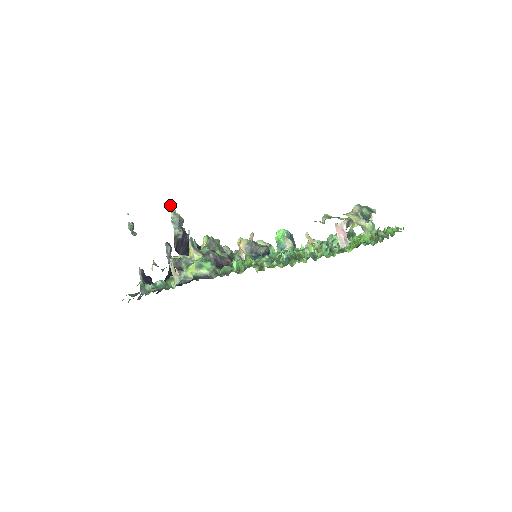
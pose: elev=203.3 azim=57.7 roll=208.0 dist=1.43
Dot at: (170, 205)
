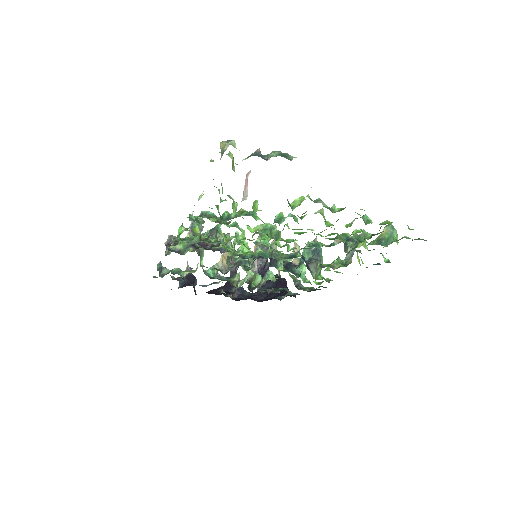
Dot at: occluded
